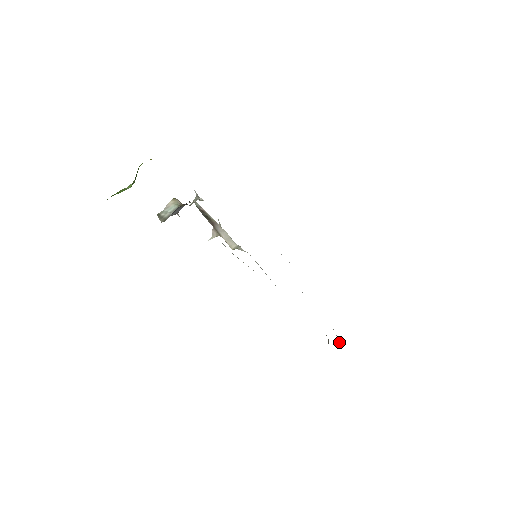
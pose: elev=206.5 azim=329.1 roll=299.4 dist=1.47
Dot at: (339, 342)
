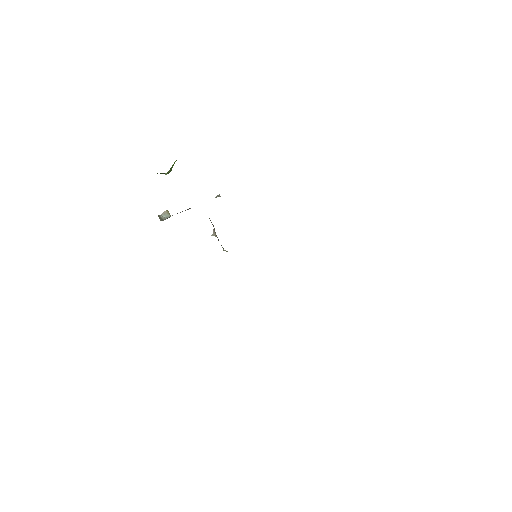
Dot at: occluded
